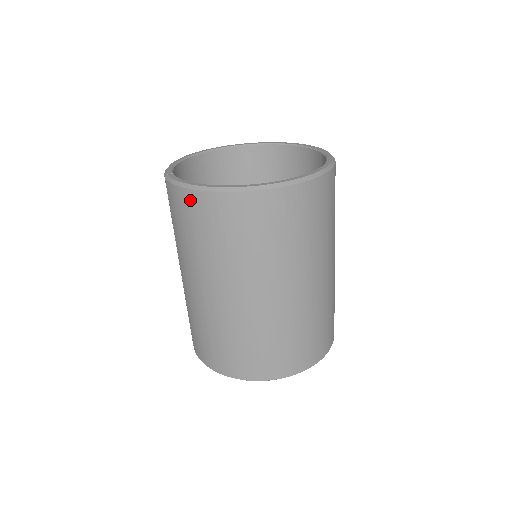
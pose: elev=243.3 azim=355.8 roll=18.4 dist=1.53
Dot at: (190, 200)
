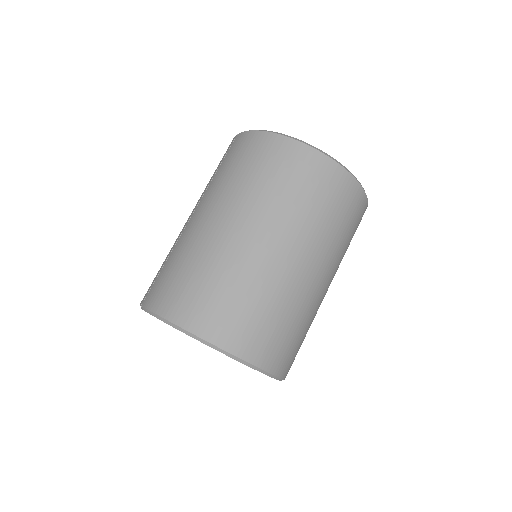
Dot at: (261, 140)
